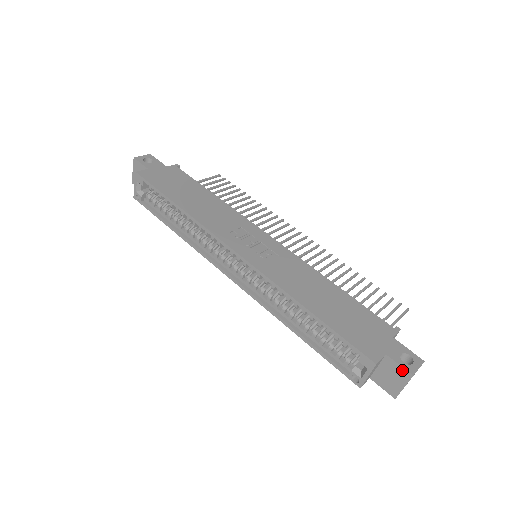
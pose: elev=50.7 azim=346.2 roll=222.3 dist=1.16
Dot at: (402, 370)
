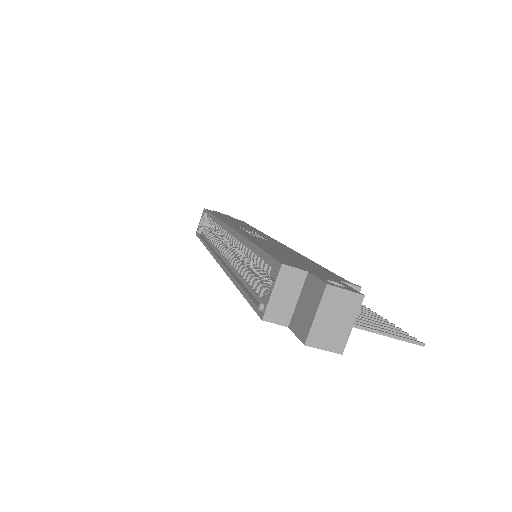
Dot at: (318, 284)
